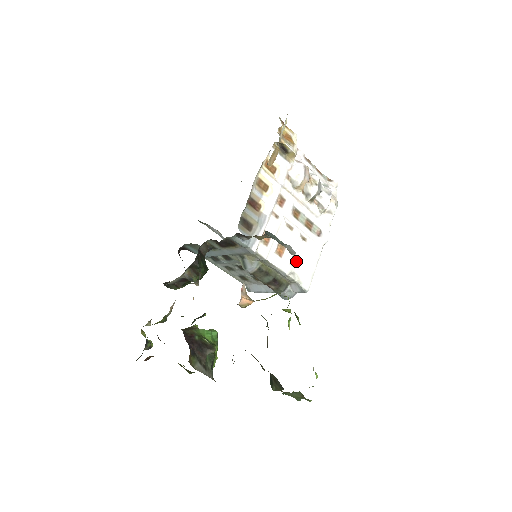
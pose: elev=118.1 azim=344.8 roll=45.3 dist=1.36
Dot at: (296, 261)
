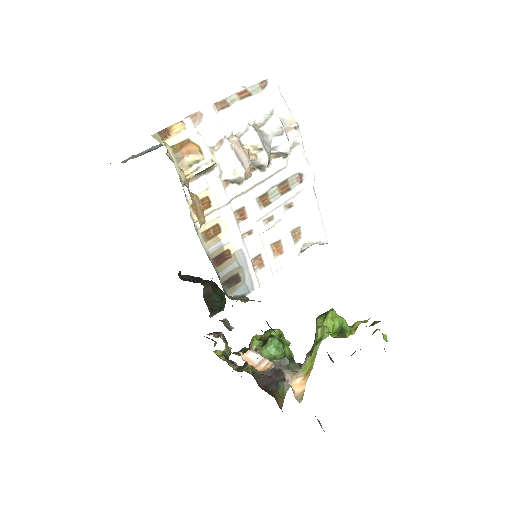
Dot at: (298, 233)
